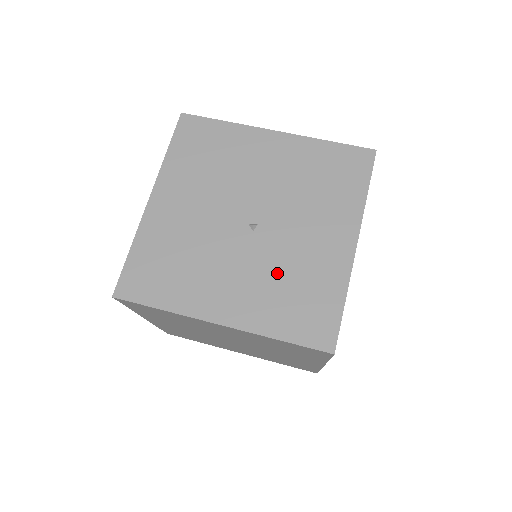
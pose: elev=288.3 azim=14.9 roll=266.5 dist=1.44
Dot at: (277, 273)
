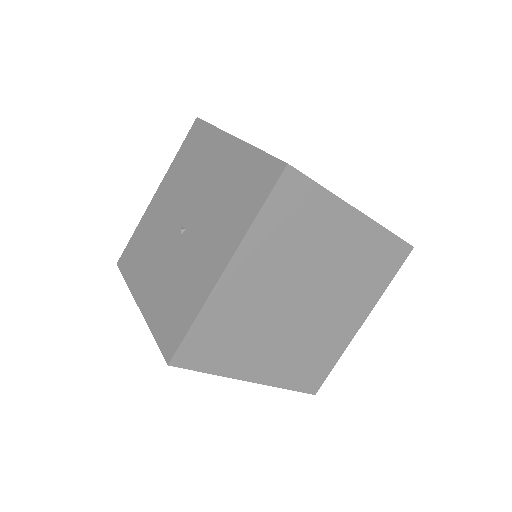
Dot at: (175, 277)
